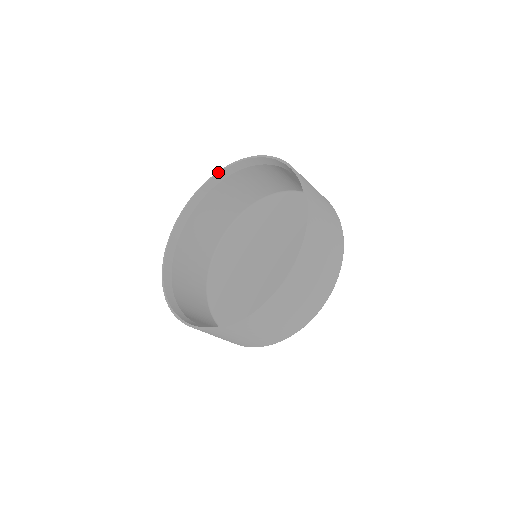
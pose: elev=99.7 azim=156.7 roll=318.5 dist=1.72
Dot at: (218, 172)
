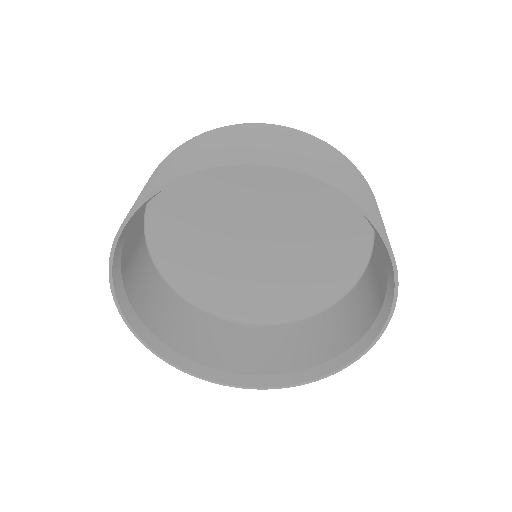
Dot at: (342, 196)
